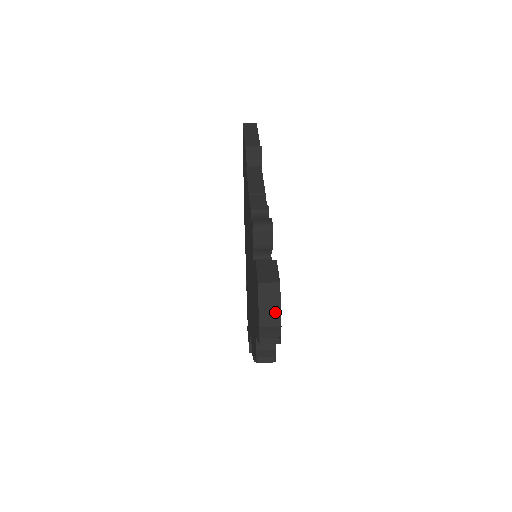
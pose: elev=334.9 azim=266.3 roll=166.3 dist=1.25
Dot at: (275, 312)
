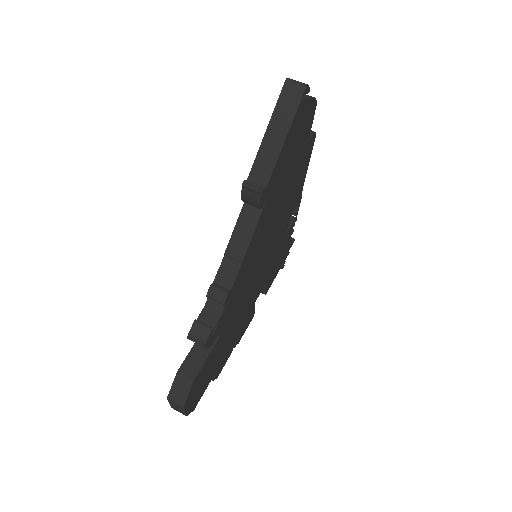
Dot at: (182, 411)
